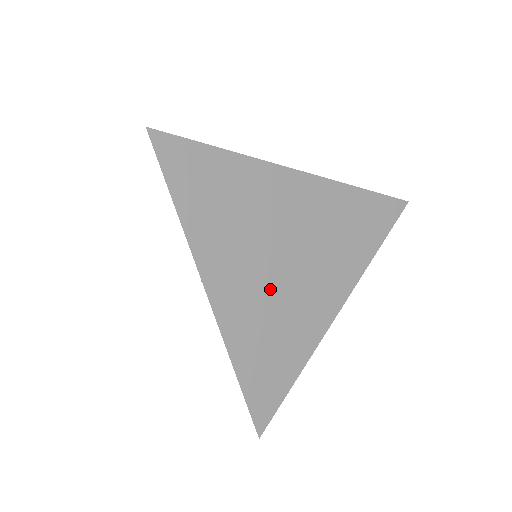
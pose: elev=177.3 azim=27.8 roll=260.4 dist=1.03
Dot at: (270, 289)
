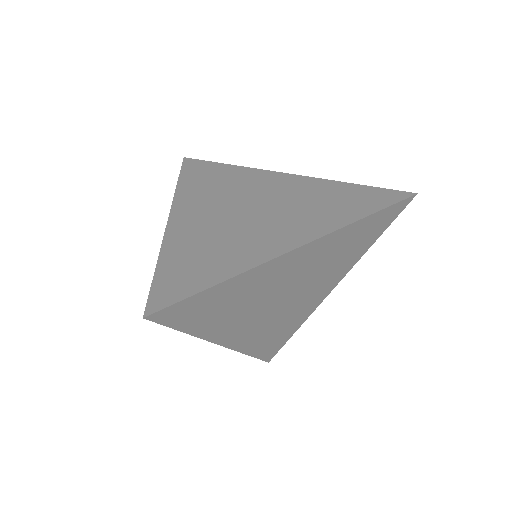
Dot at: (225, 222)
